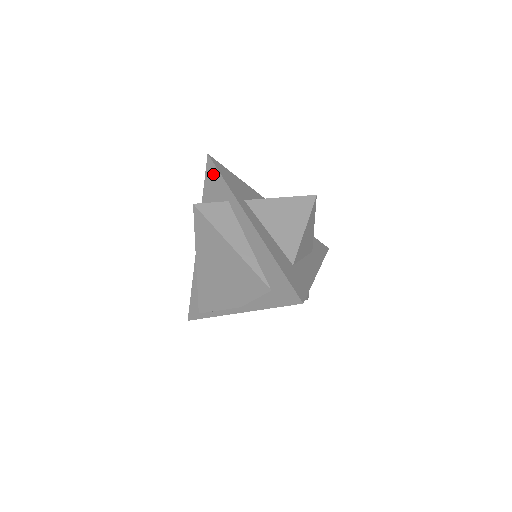
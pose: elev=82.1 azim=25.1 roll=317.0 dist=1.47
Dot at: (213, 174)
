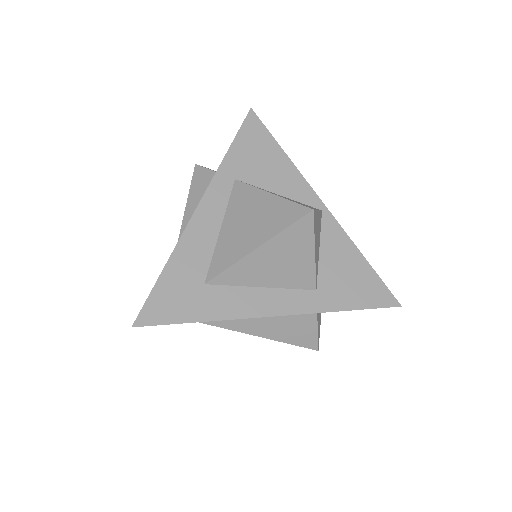
Dot at: occluded
